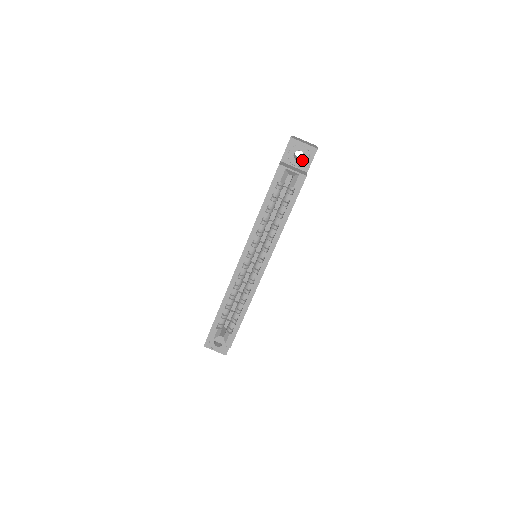
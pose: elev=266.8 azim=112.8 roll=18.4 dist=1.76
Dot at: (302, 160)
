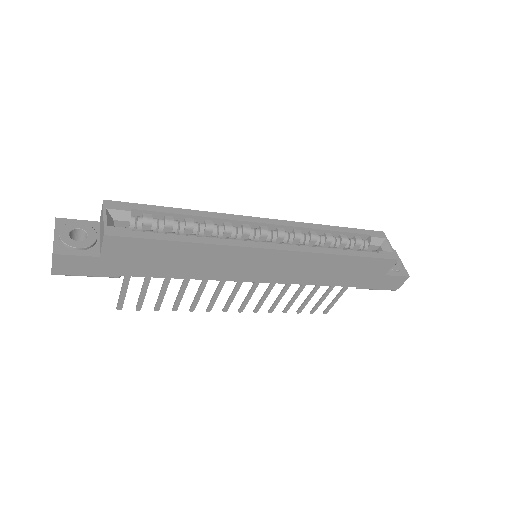
Dot at: occluded
